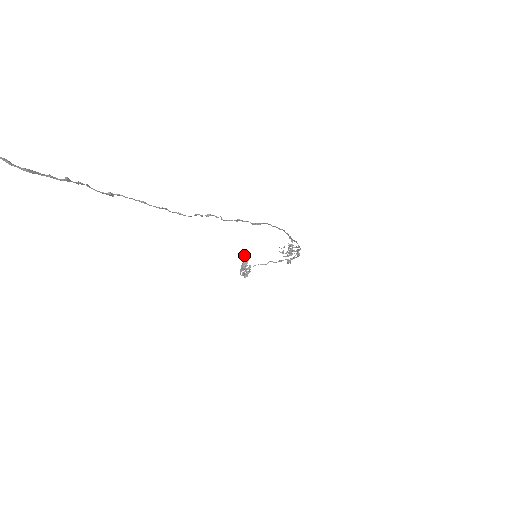
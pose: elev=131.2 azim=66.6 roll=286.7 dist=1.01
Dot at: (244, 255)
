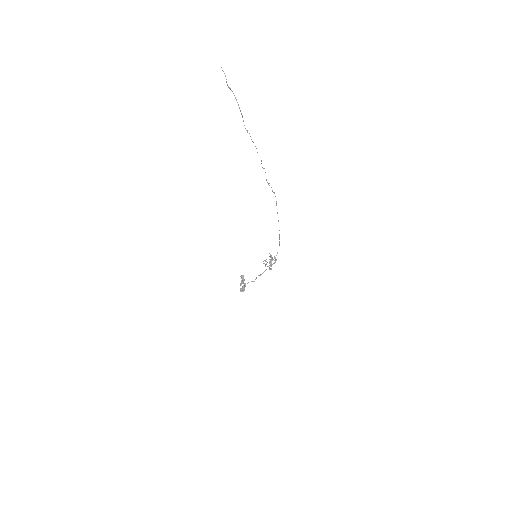
Dot at: (241, 275)
